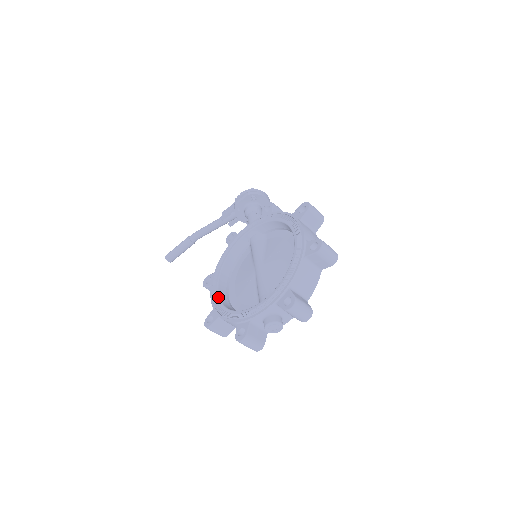
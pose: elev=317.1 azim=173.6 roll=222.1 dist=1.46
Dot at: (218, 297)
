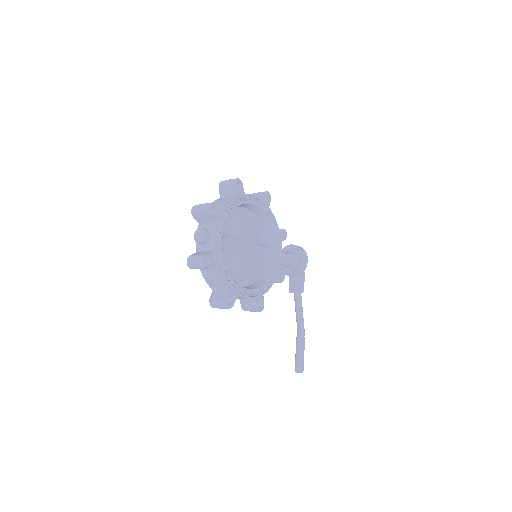
Dot at: occluded
